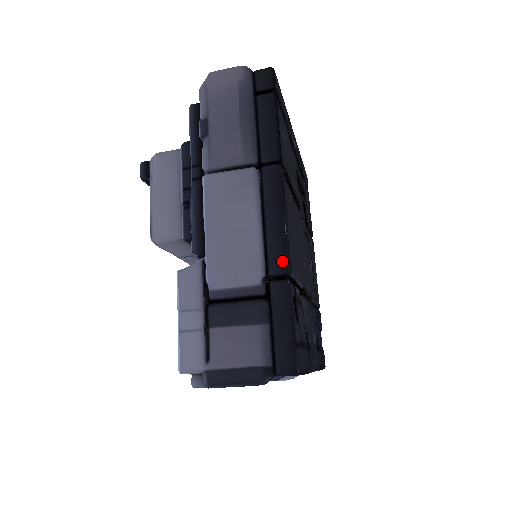
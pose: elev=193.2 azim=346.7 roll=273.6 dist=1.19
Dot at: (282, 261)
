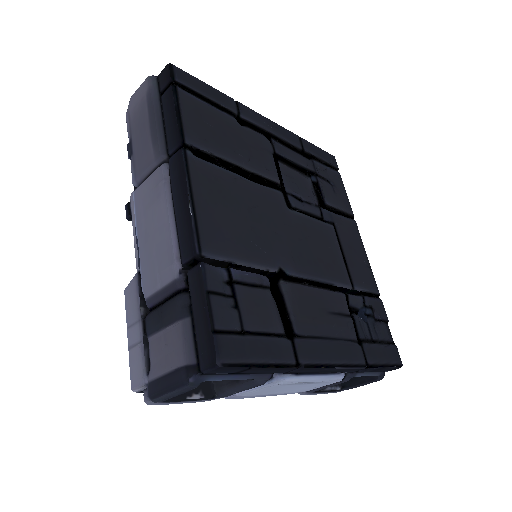
Dot at: (190, 245)
